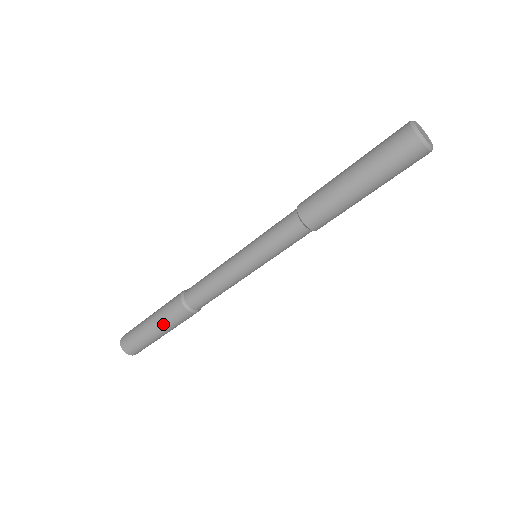
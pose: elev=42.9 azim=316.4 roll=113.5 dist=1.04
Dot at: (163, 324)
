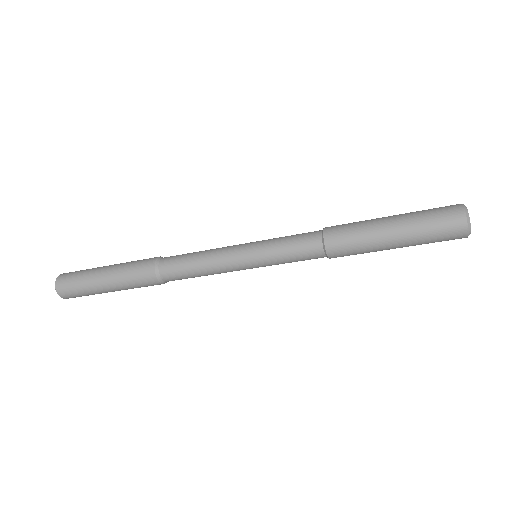
Dot at: (119, 275)
